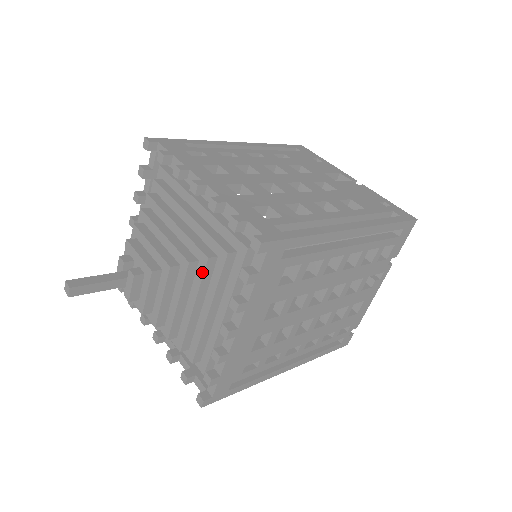
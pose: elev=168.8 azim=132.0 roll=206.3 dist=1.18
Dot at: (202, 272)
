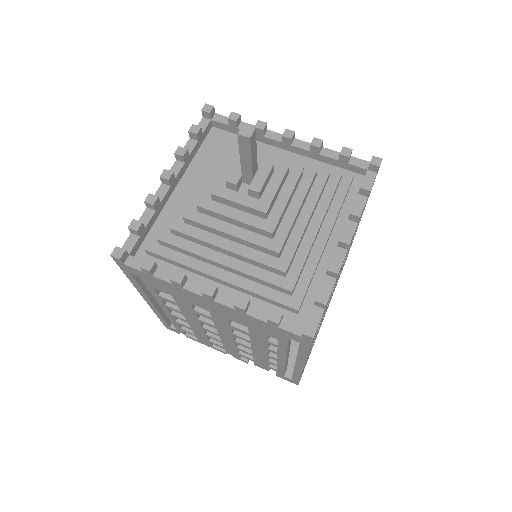
Dot at: (322, 184)
